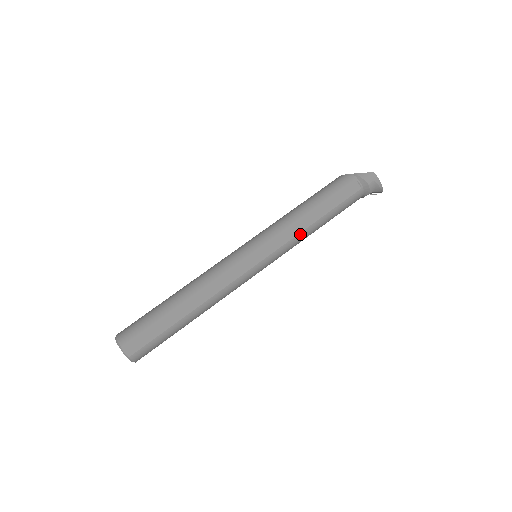
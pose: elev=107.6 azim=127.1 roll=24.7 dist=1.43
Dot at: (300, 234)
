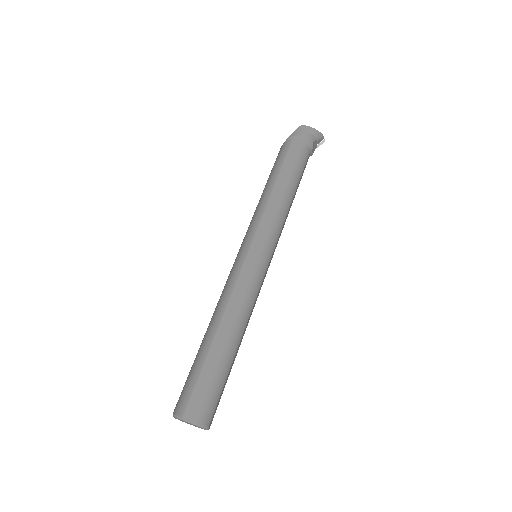
Dot at: (278, 209)
